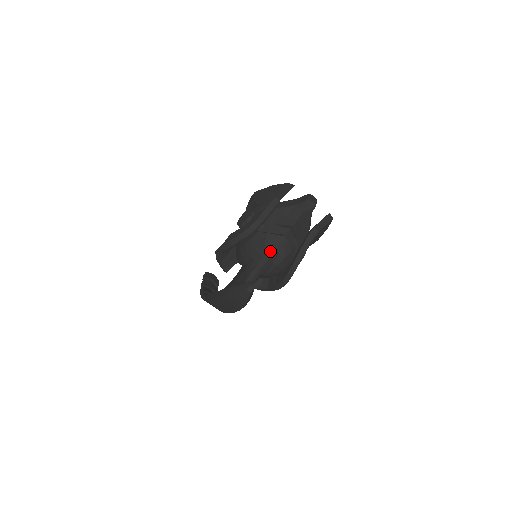
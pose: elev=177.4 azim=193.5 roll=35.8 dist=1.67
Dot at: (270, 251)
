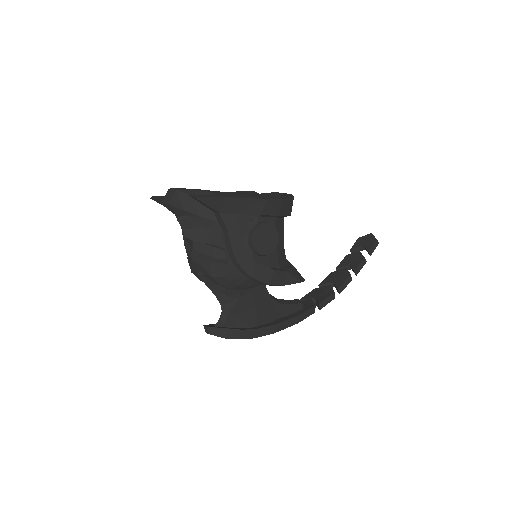
Dot at: (199, 276)
